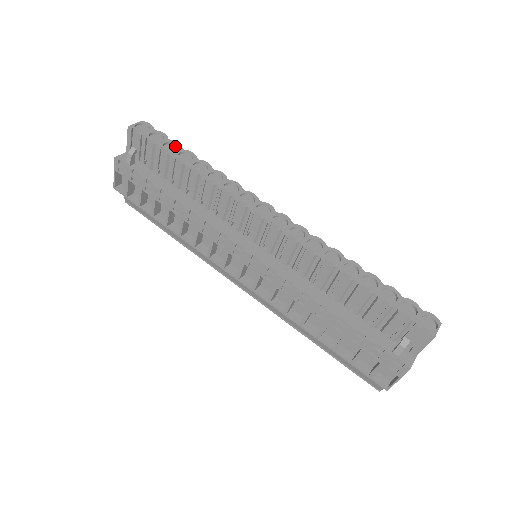
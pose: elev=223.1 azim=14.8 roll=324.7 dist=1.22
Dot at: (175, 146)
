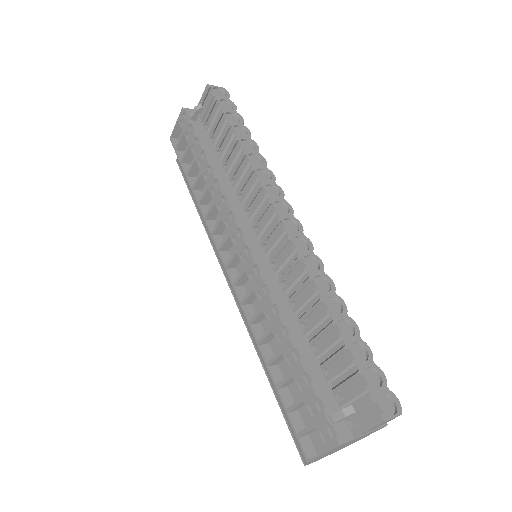
Dot at: (238, 119)
